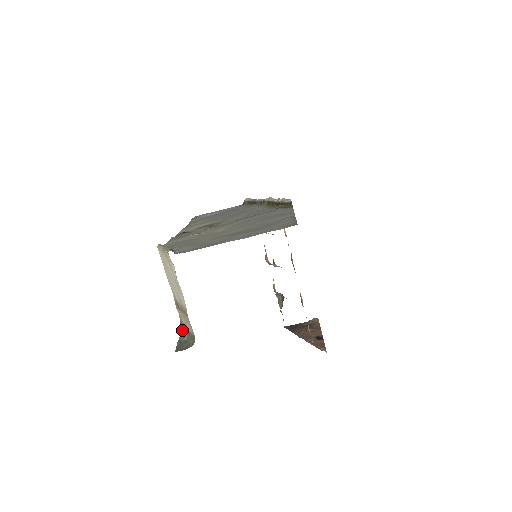
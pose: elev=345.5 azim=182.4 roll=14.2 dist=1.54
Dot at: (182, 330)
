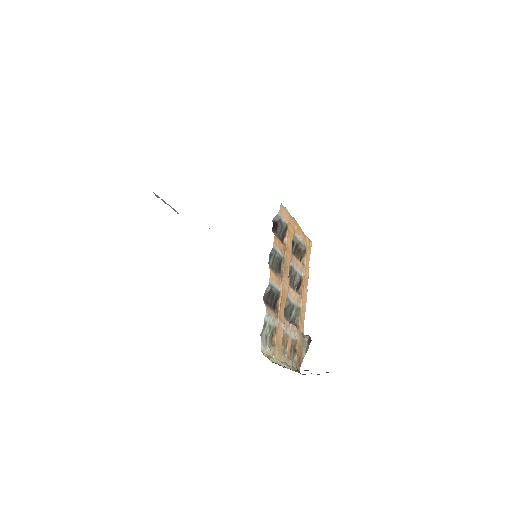
Dot at: occluded
